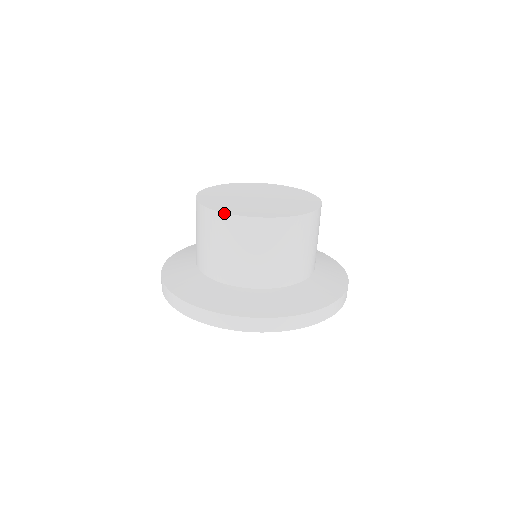
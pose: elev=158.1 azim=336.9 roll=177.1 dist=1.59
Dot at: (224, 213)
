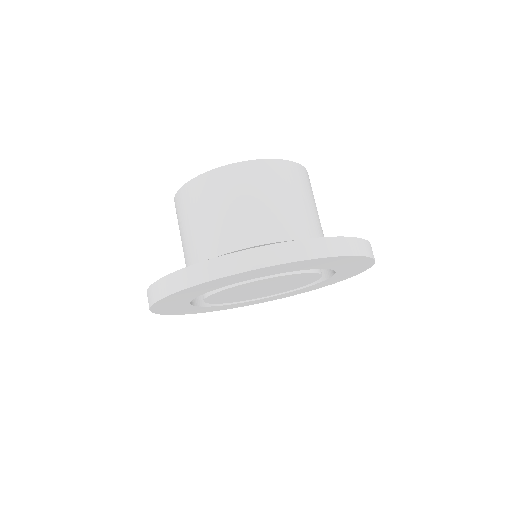
Dot at: (212, 170)
